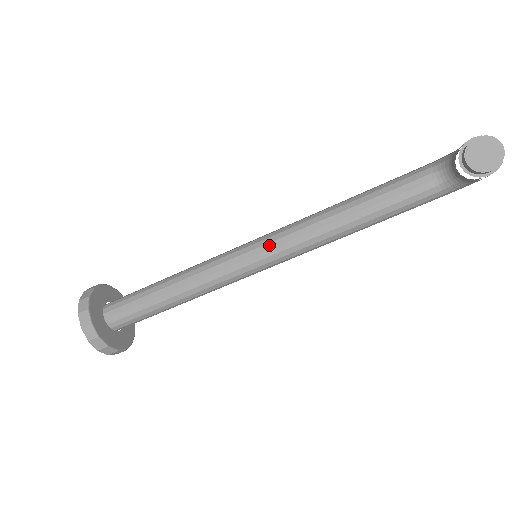
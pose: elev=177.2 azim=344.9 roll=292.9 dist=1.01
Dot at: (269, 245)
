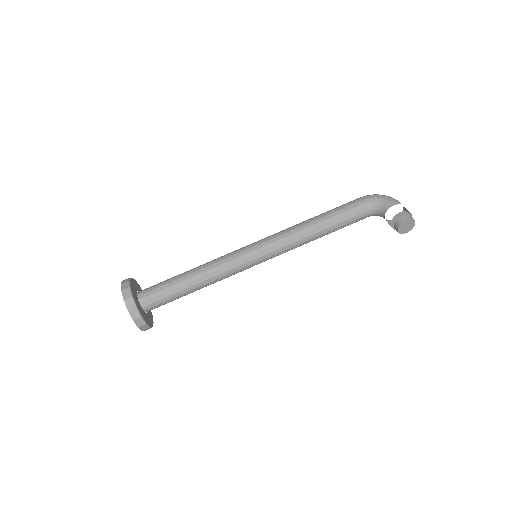
Dot at: (270, 254)
